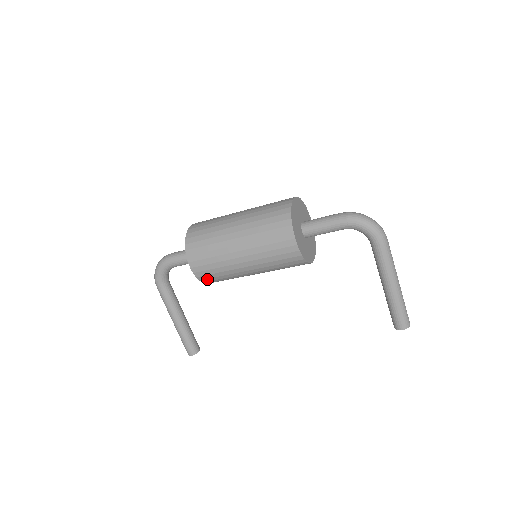
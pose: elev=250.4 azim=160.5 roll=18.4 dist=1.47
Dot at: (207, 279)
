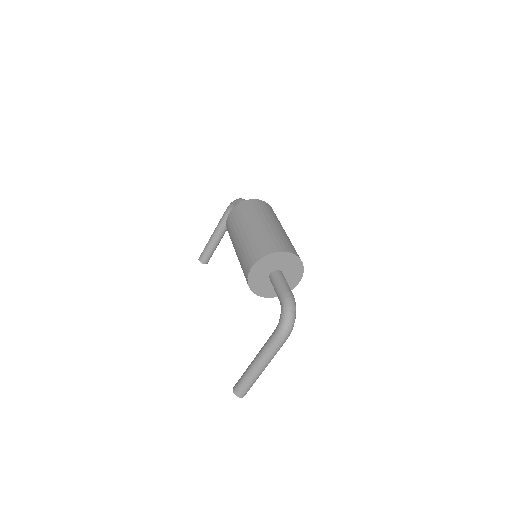
Dot at: (228, 231)
